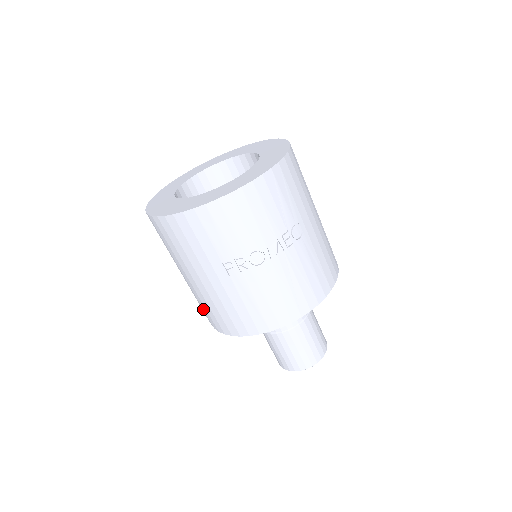
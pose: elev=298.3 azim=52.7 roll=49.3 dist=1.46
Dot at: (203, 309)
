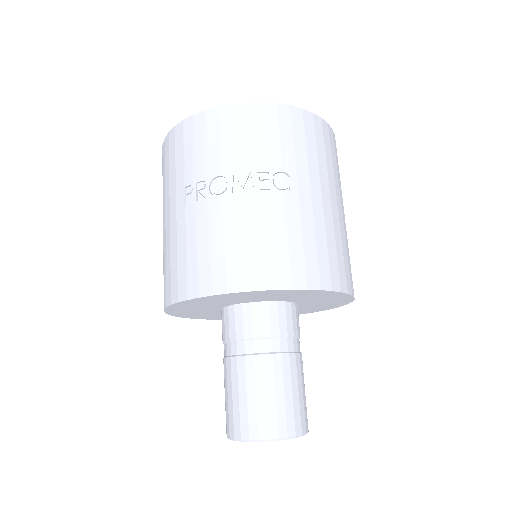
Dot at: occluded
